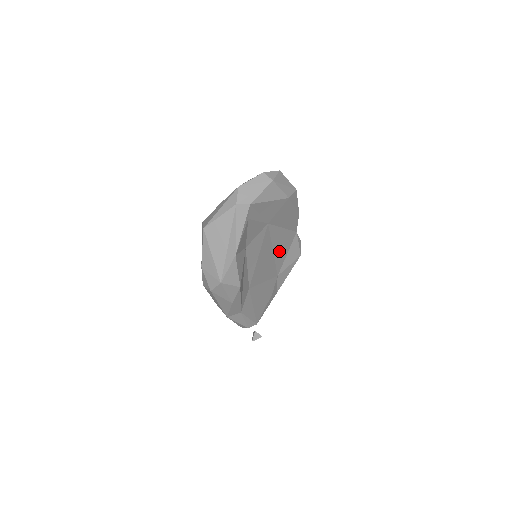
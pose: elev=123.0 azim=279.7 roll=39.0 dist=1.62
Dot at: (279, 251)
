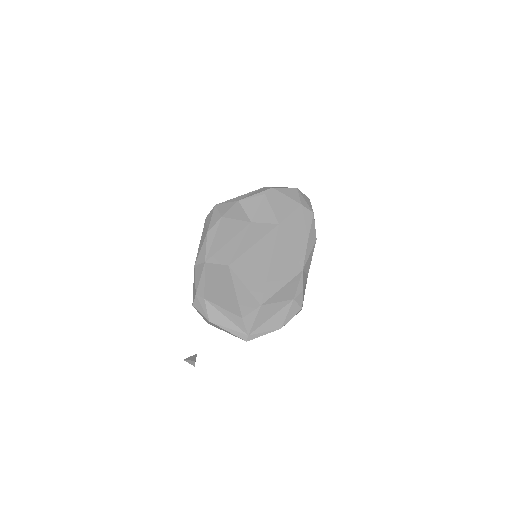
Dot at: (276, 271)
